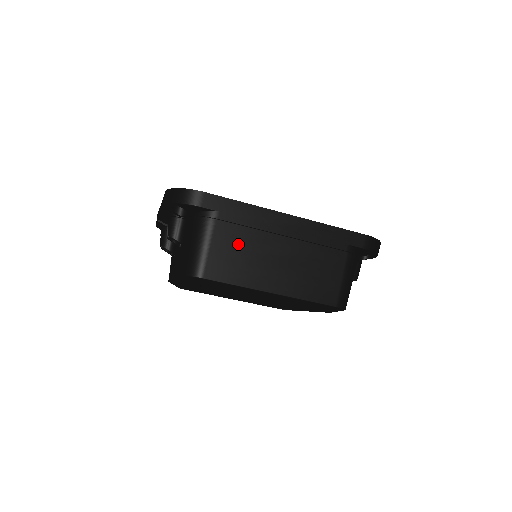
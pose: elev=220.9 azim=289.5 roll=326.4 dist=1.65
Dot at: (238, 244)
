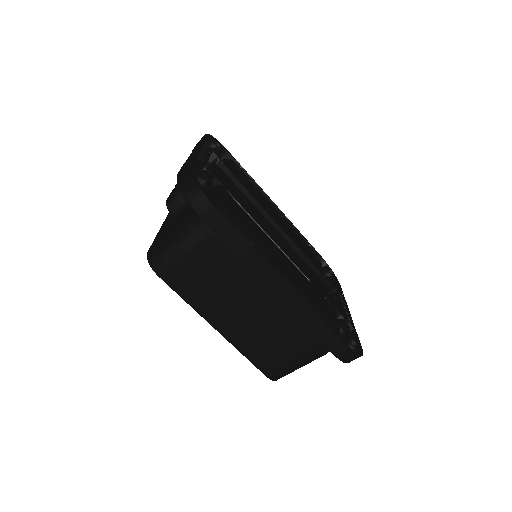
Dot at: (214, 272)
